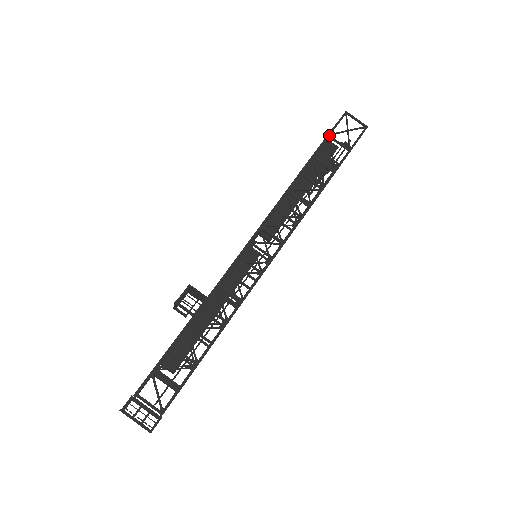
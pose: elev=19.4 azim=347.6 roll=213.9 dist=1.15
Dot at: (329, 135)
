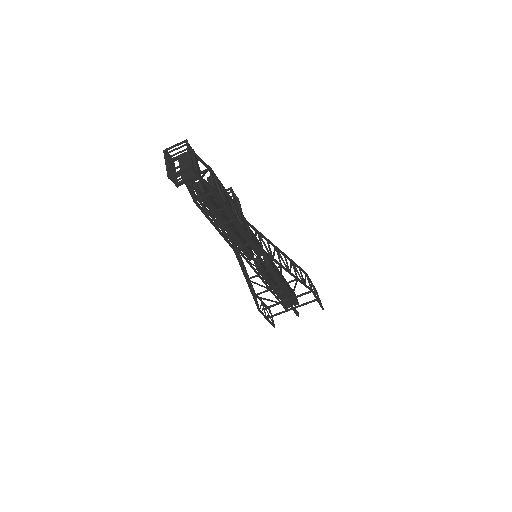
Dot at: (312, 283)
